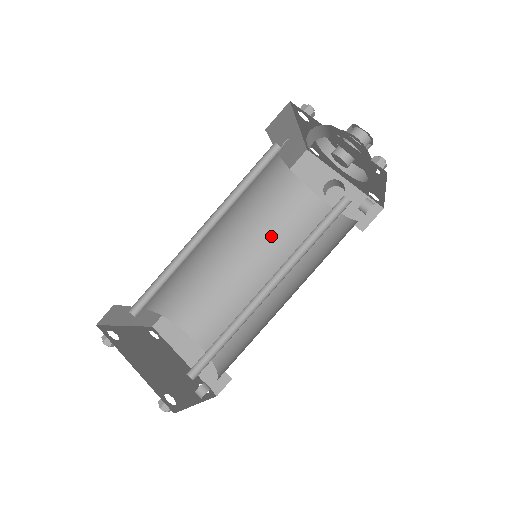
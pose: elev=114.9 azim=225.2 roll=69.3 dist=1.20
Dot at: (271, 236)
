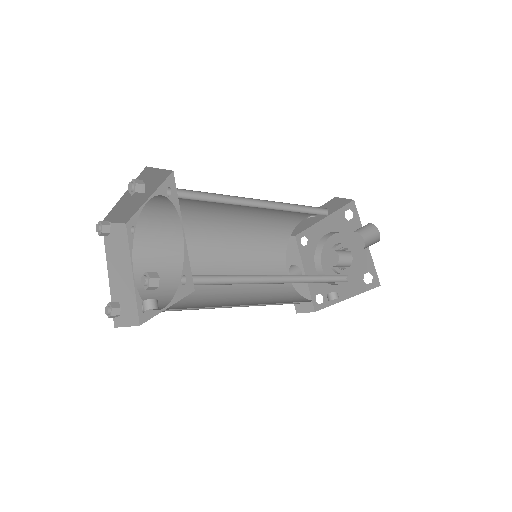
Dot at: (245, 258)
